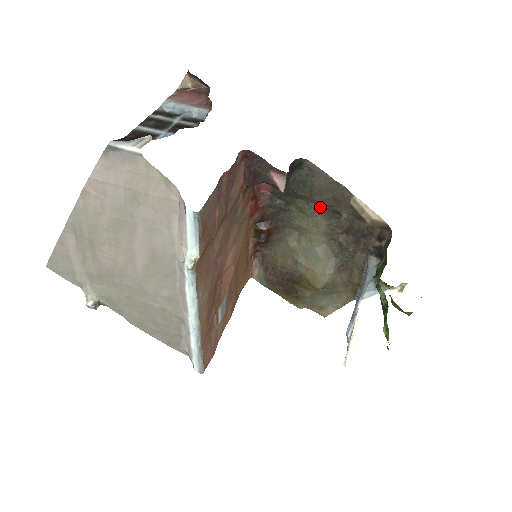
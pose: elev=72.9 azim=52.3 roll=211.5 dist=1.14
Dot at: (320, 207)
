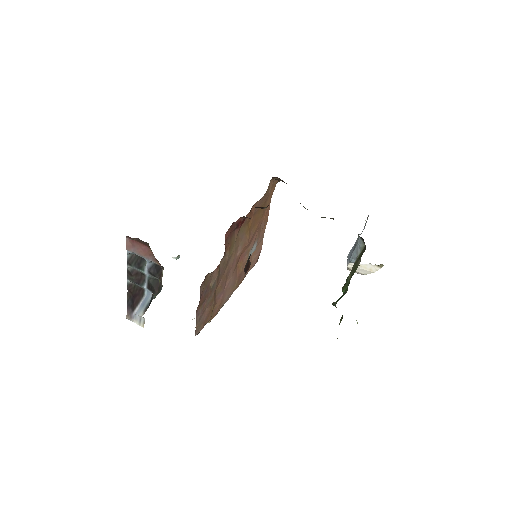
Dot at: occluded
